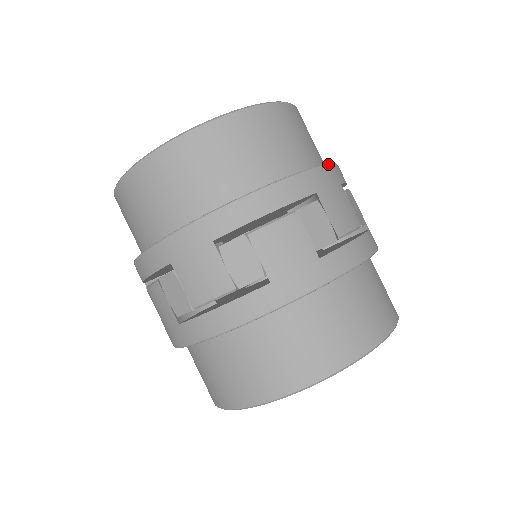
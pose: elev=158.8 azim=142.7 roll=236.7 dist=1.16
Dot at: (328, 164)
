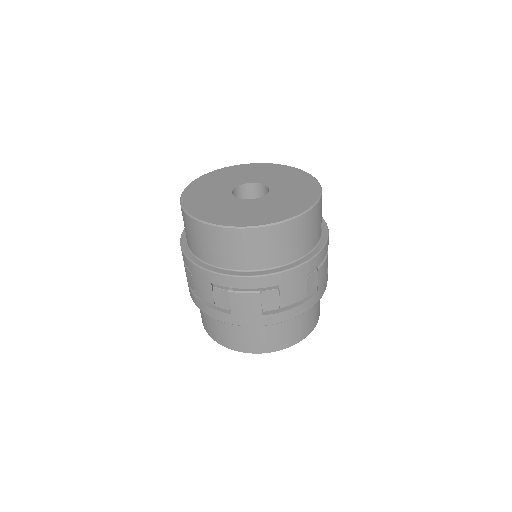
Dot at: (302, 264)
